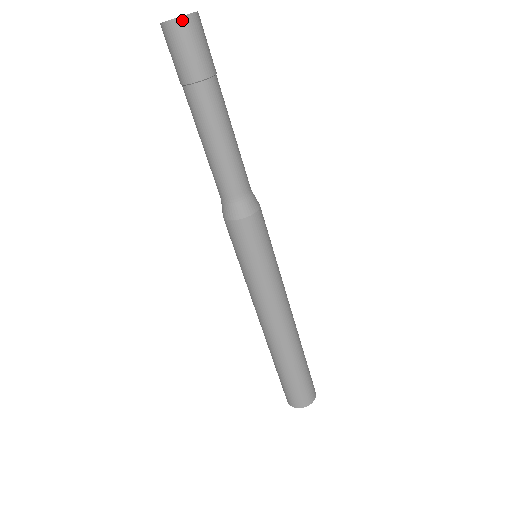
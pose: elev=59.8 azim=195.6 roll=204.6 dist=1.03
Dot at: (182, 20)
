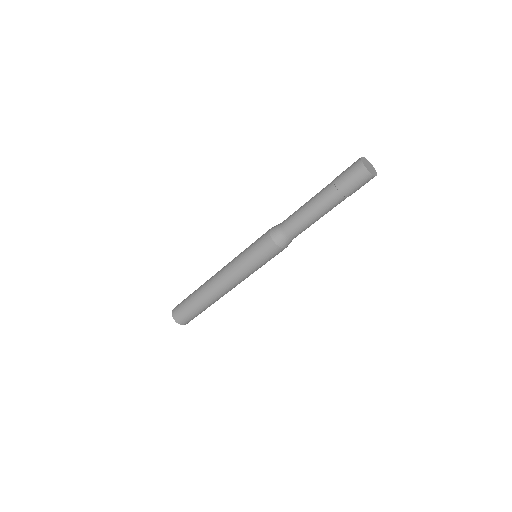
Dot at: (370, 175)
